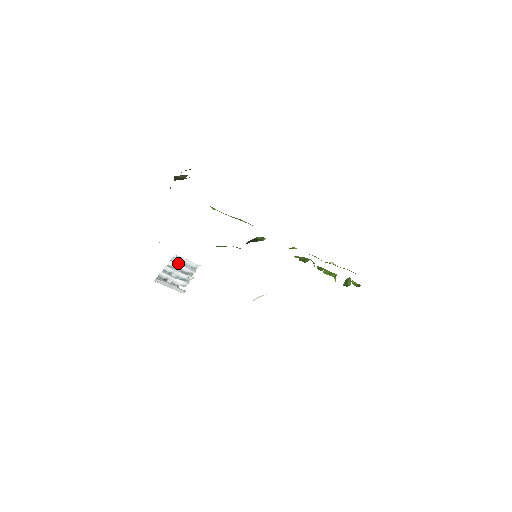
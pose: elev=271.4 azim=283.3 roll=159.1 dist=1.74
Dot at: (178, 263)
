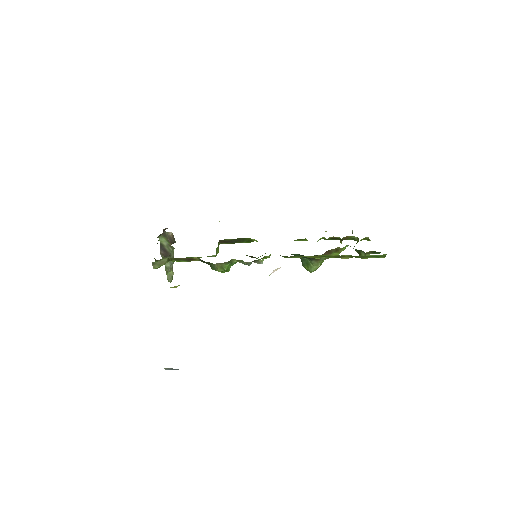
Dot at: occluded
